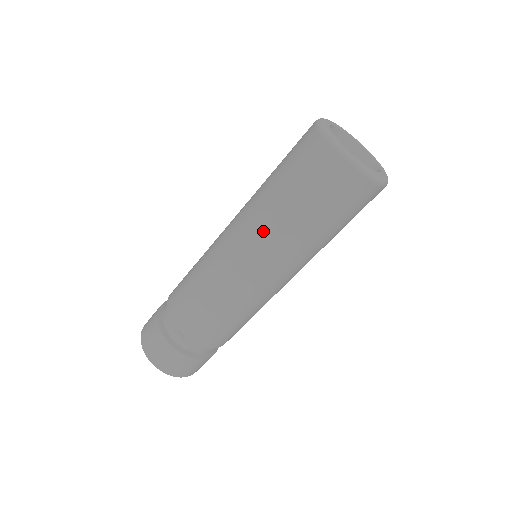
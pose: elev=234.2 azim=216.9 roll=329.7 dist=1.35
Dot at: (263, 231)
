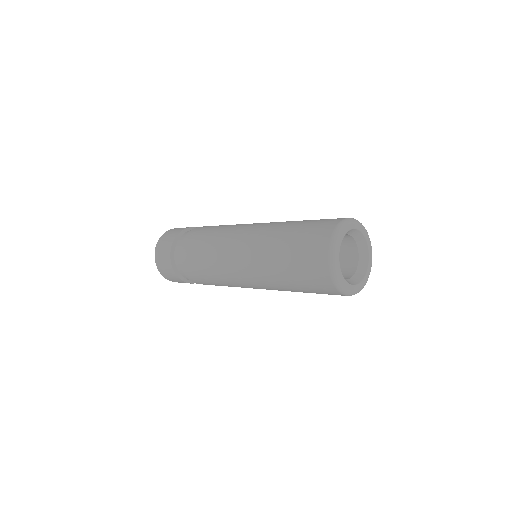
Dot at: occluded
